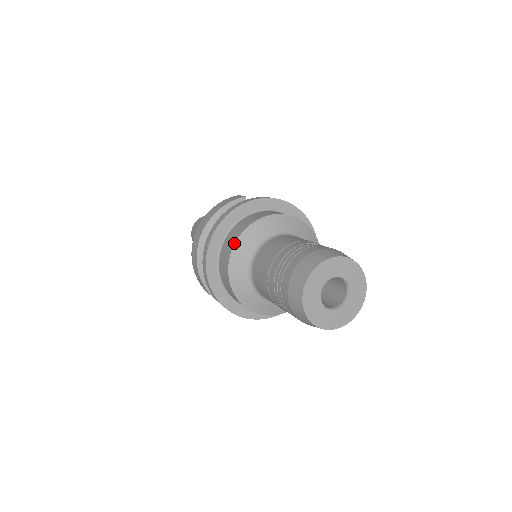
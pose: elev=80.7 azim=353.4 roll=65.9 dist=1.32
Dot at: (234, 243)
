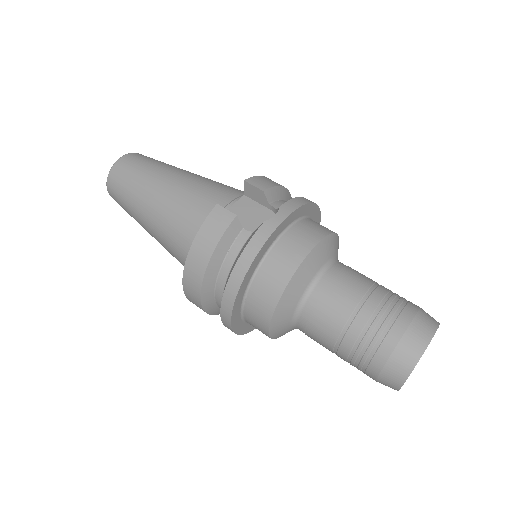
Dot at: (272, 314)
